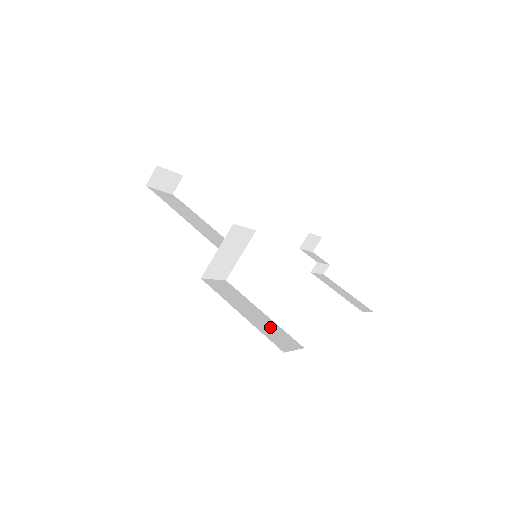
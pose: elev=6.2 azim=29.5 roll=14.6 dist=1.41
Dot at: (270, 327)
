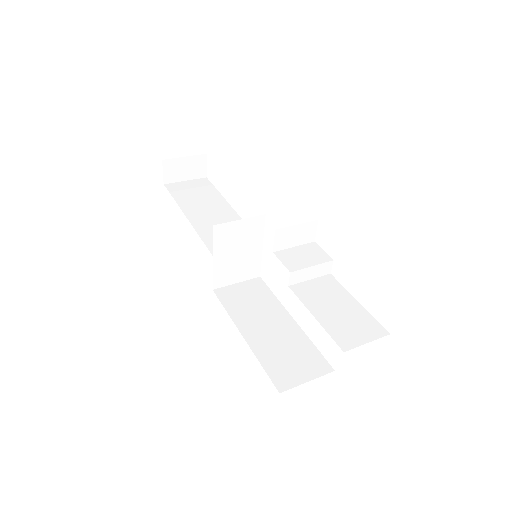
Dot at: (287, 346)
